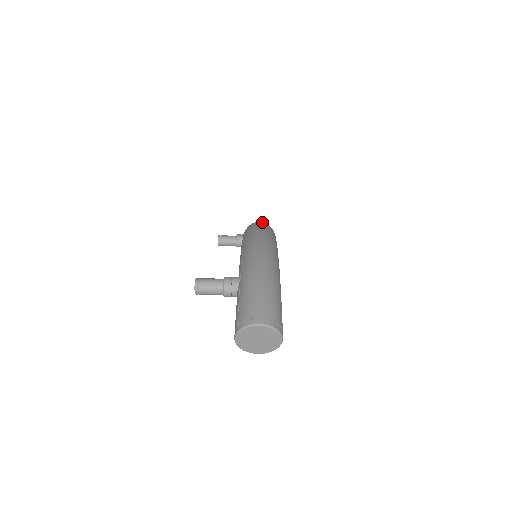
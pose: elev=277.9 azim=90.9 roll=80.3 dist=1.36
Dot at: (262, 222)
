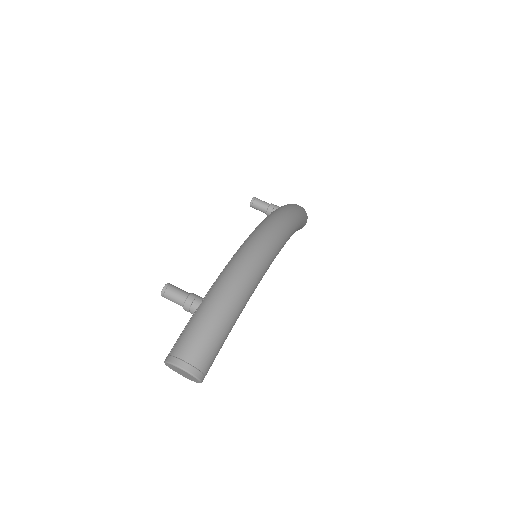
Dot at: (281, 220)
